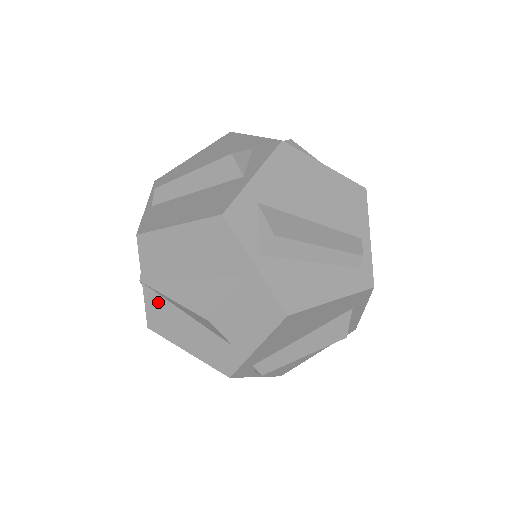
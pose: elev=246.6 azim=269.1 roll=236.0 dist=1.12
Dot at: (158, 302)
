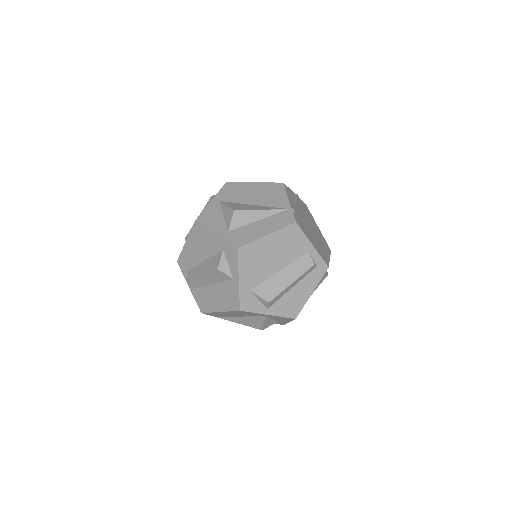
Dot at: occluded
